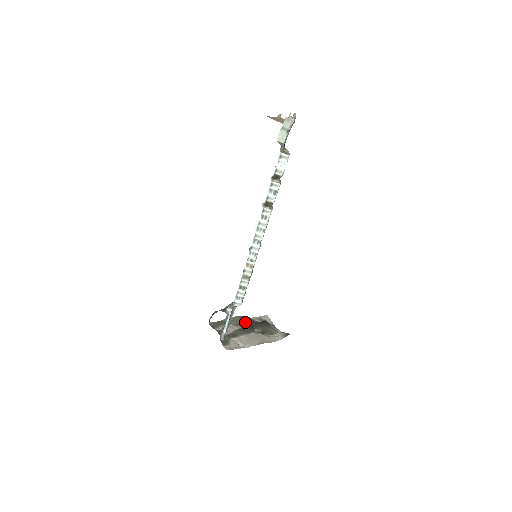
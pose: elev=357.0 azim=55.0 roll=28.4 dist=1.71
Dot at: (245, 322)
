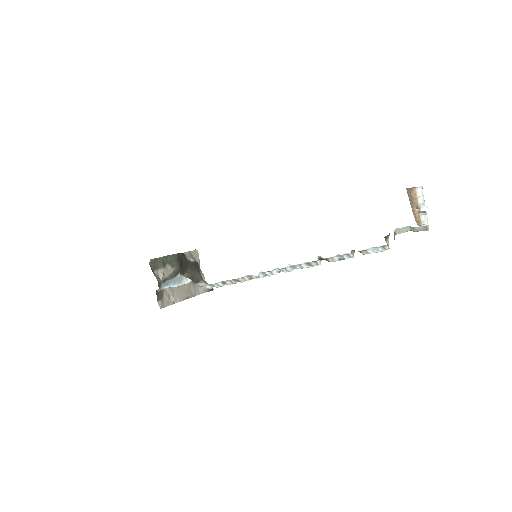
Dot at: (180, 262)
